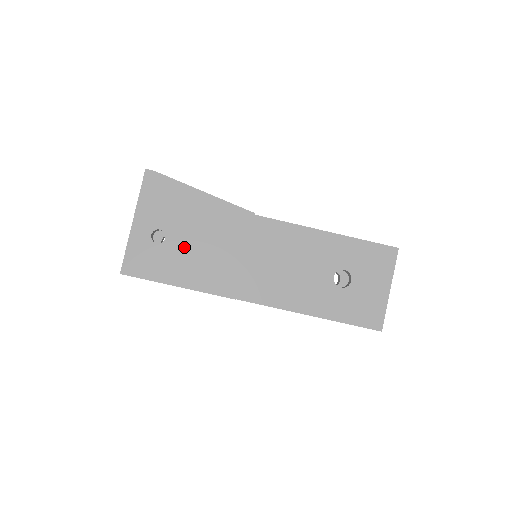
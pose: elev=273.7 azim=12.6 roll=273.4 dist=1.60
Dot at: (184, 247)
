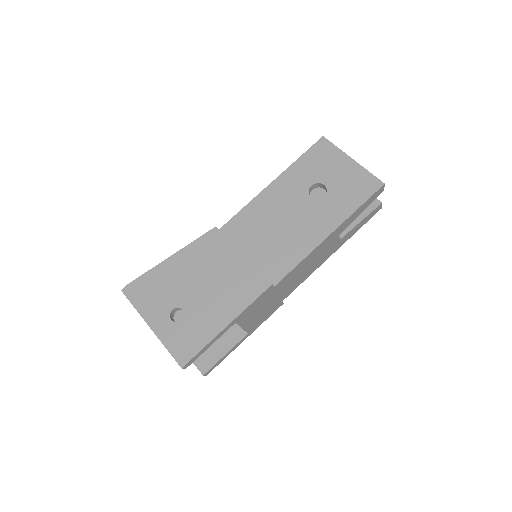
Dot at: (200, 299)
